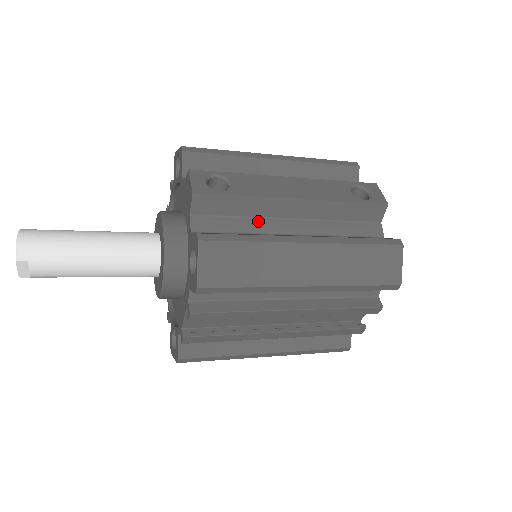
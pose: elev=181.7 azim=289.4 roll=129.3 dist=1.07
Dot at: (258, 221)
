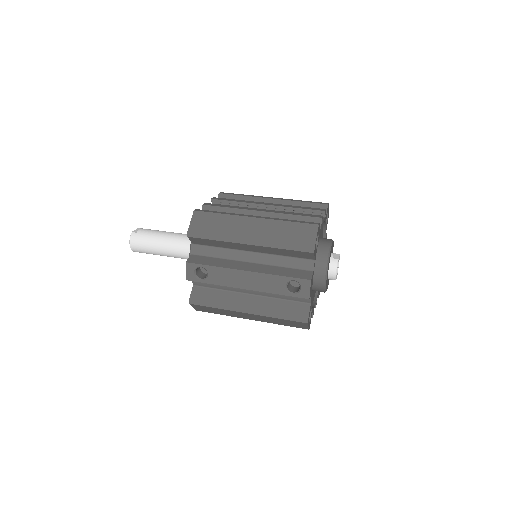
Dot at: occluded
